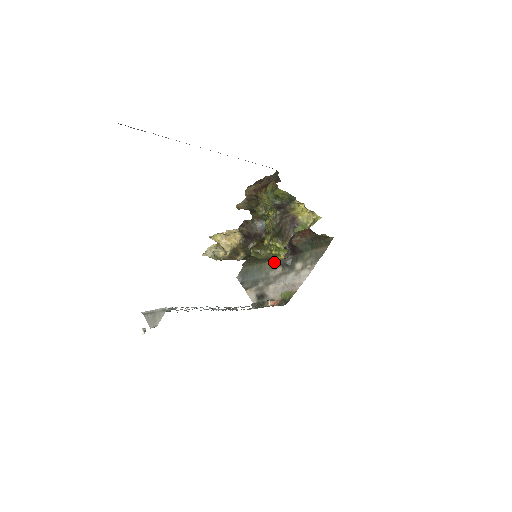
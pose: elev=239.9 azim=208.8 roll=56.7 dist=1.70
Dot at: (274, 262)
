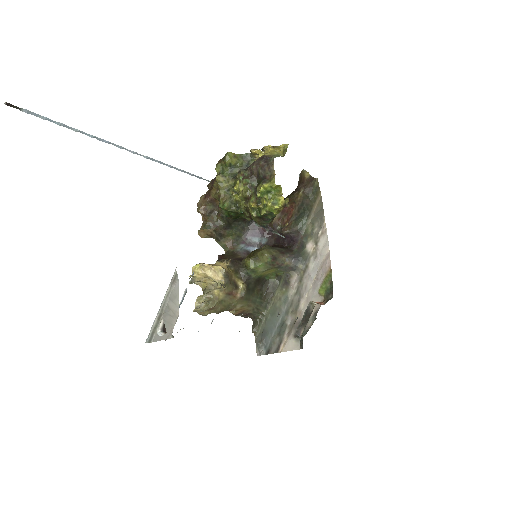
Dot at: occluded
